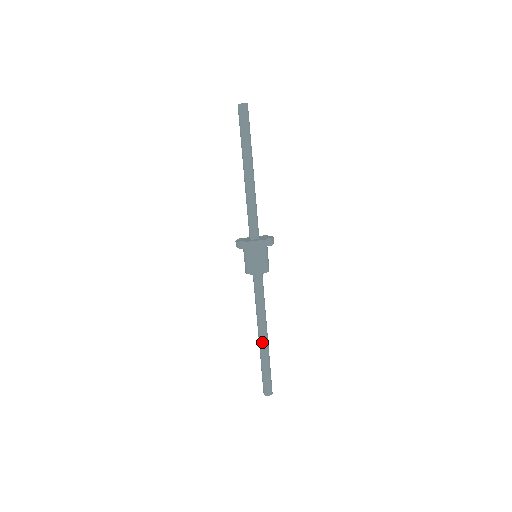
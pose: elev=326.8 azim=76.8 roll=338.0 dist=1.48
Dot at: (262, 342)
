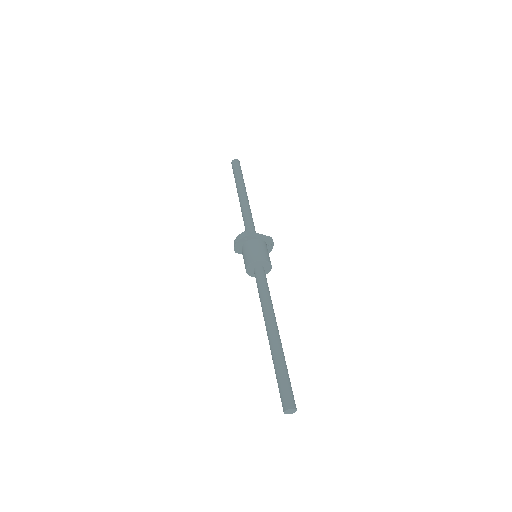
Dot at: (274, 335)
